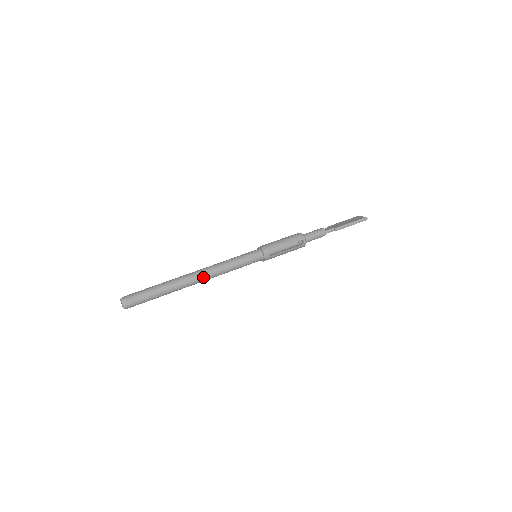
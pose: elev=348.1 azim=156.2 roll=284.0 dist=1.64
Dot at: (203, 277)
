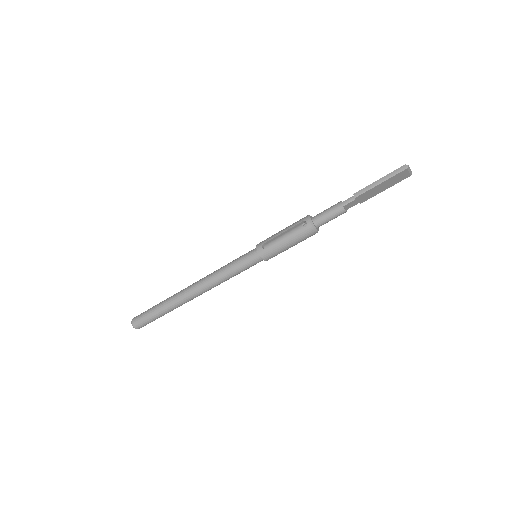
Dot at: (196, 287)
